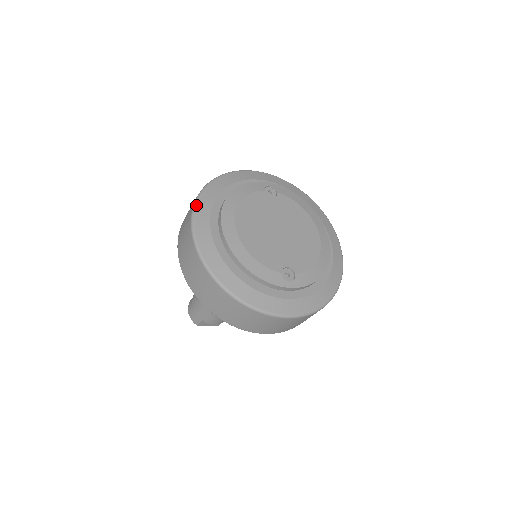
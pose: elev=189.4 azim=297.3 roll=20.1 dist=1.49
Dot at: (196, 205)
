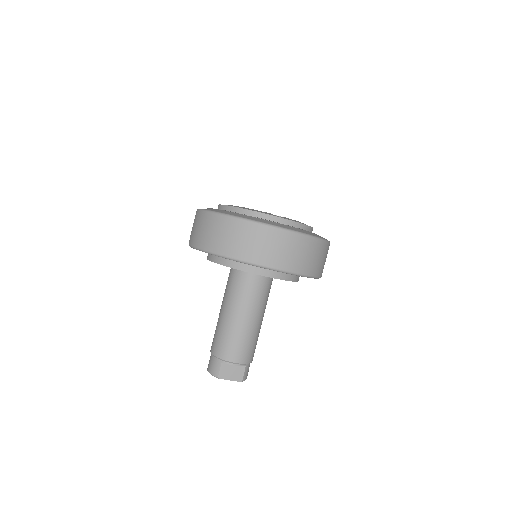
Dot at: occluded
